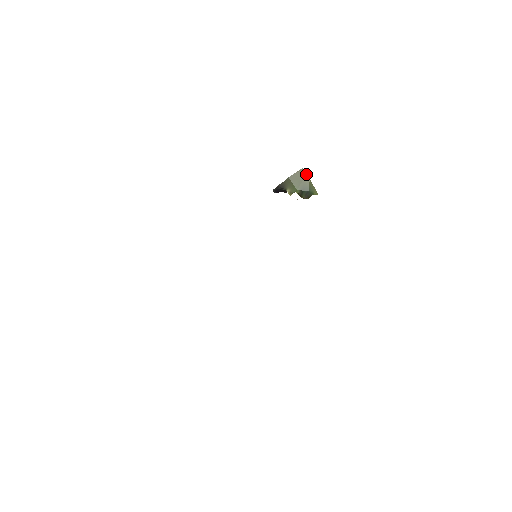
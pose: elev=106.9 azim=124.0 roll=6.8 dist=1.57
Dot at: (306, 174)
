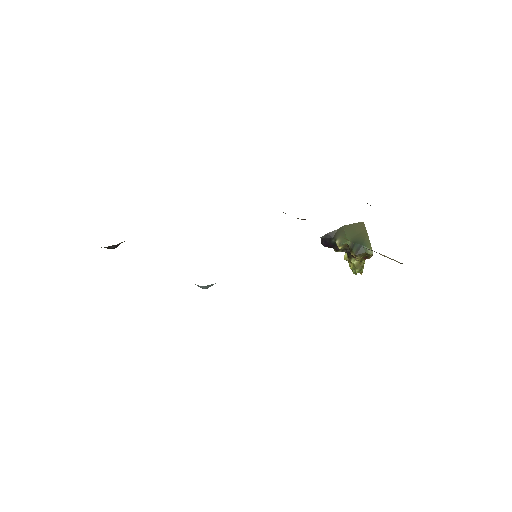
Dot at: (365, 228)
